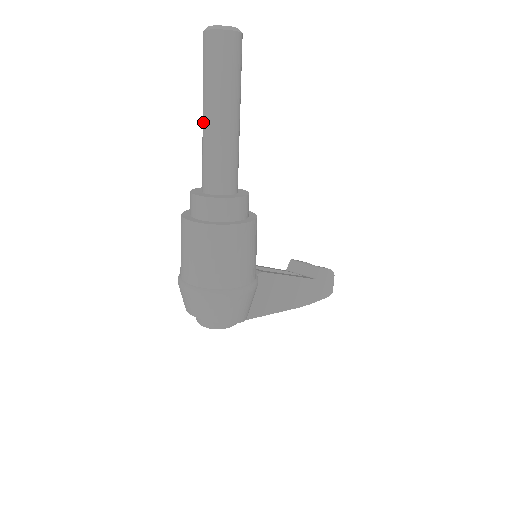
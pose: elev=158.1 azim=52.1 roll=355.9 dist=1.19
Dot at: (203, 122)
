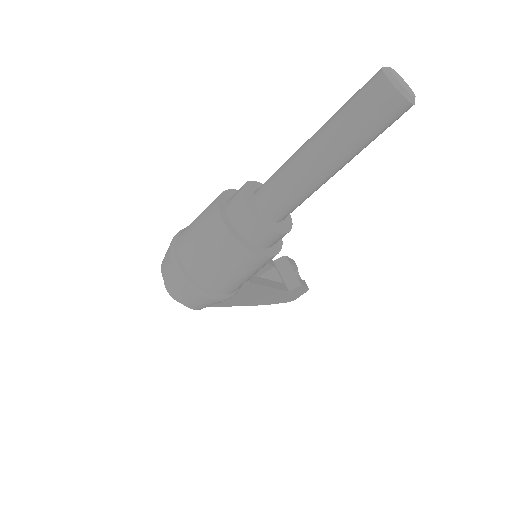
Dot at: (306, 146)
